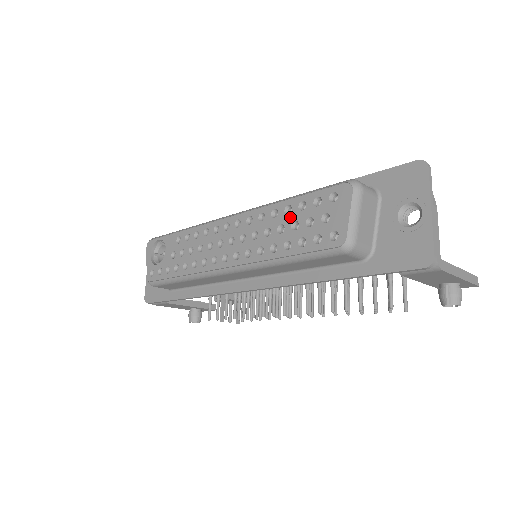
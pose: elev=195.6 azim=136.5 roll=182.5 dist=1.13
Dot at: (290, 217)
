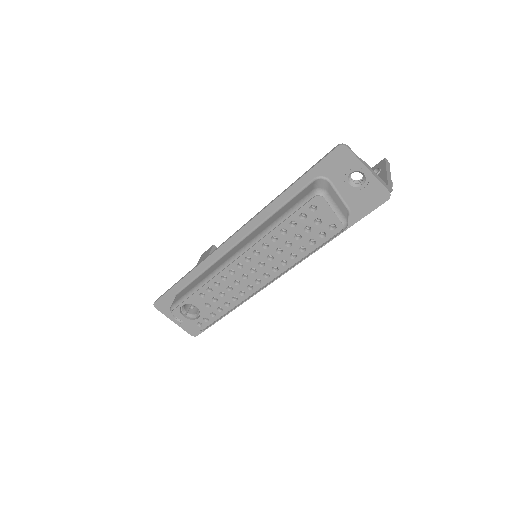
Dot at: (289, 235)
